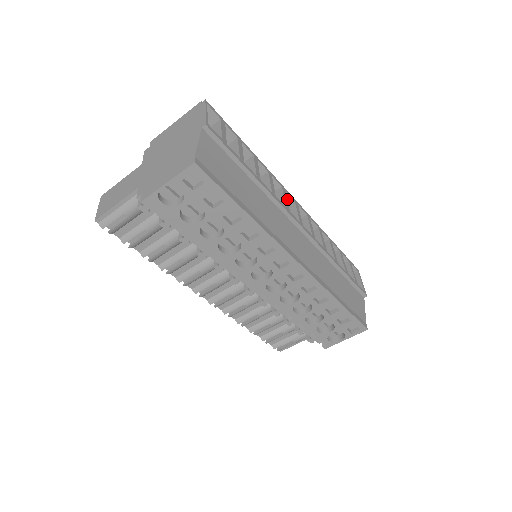
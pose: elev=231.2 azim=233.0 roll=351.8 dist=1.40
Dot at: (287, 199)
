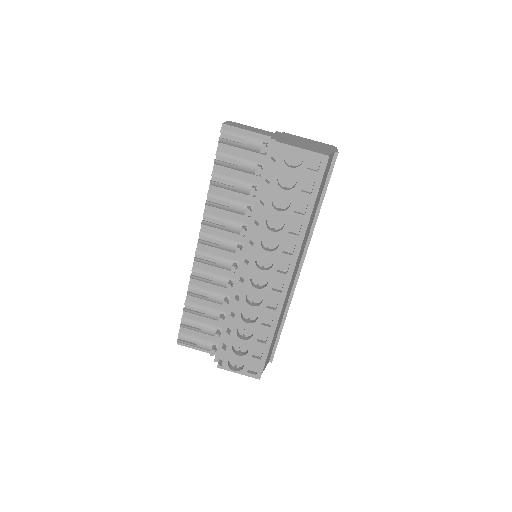
Dot at: occluded
